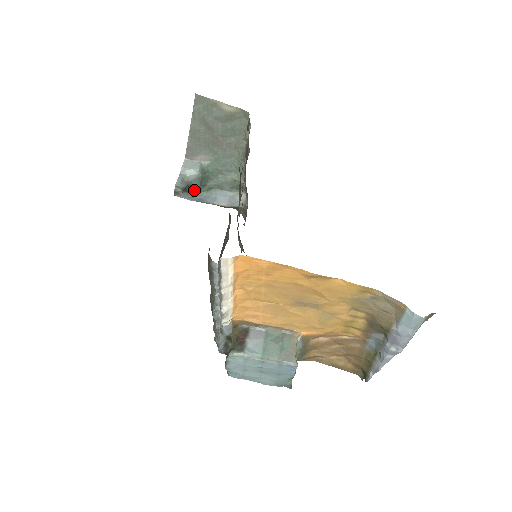
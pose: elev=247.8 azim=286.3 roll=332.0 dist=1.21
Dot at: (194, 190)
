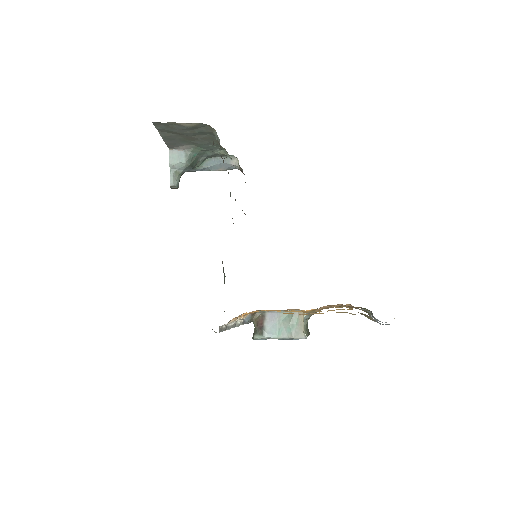
Dot at: occluded
